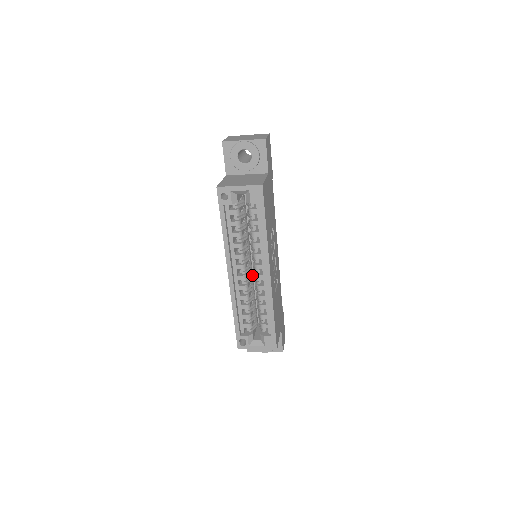
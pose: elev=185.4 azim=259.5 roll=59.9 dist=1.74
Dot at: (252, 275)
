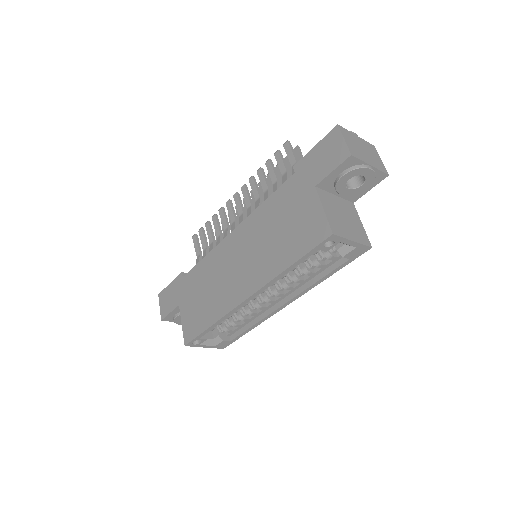
Dot at: occluded
